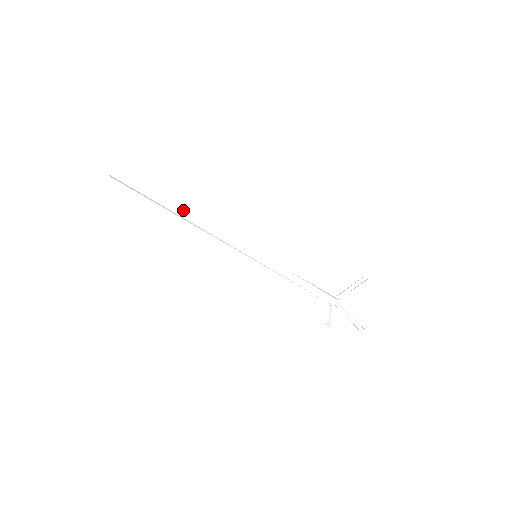
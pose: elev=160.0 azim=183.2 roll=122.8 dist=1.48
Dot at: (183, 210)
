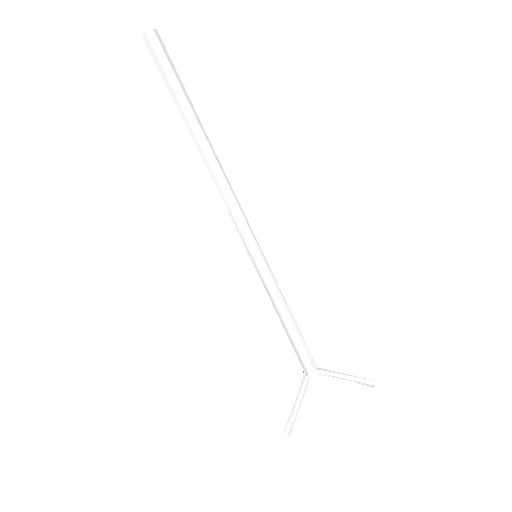
Dot at: (208, 140)
